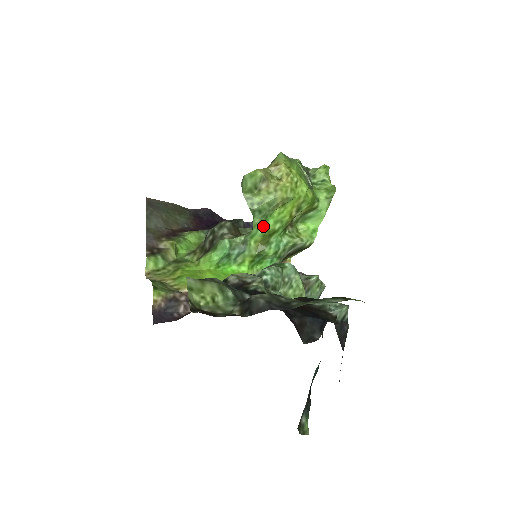
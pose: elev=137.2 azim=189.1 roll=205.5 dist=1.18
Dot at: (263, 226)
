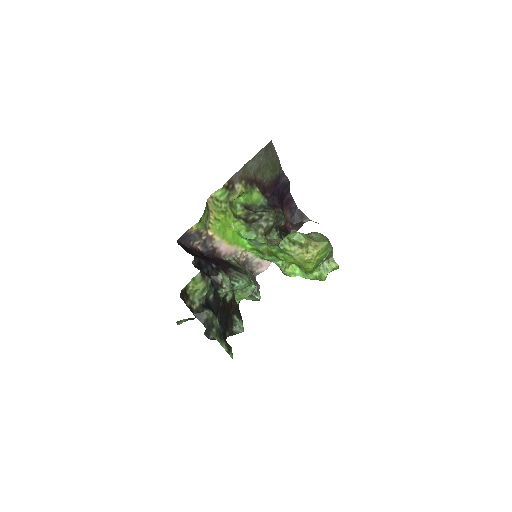
Dot at: (277, 251)
